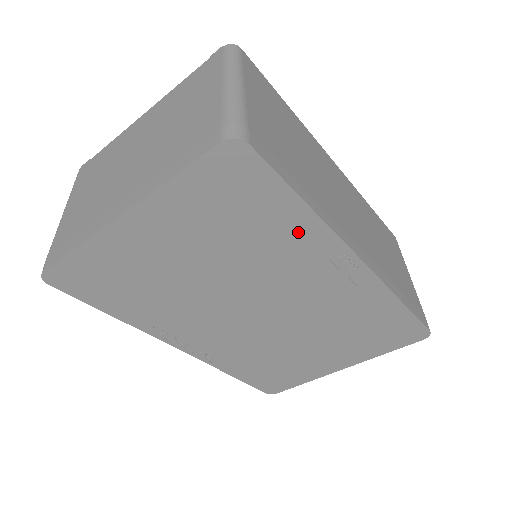
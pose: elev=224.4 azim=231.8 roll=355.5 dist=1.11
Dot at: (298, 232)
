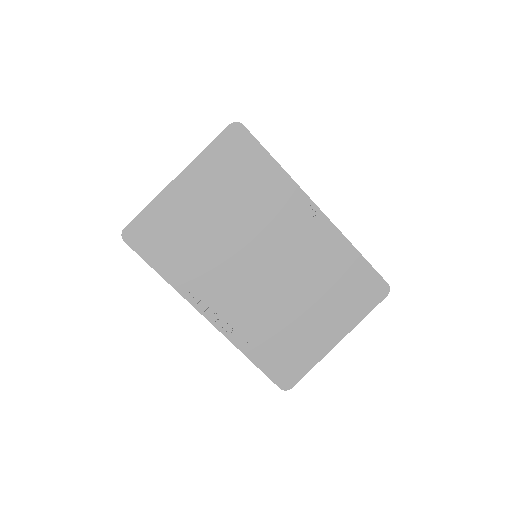
Dot at: (276, 185)
